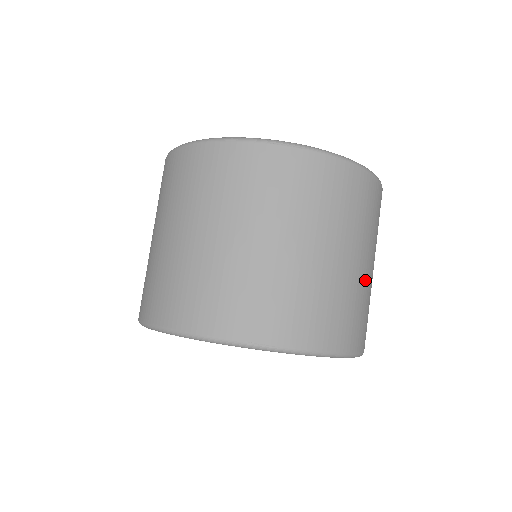
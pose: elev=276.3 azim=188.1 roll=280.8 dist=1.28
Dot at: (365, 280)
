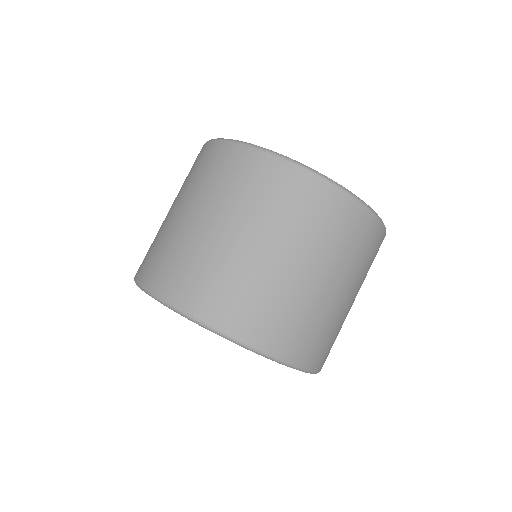
Dot at: (320, 298)
